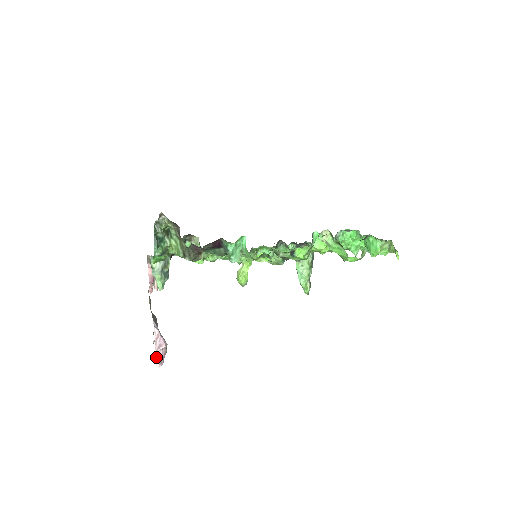
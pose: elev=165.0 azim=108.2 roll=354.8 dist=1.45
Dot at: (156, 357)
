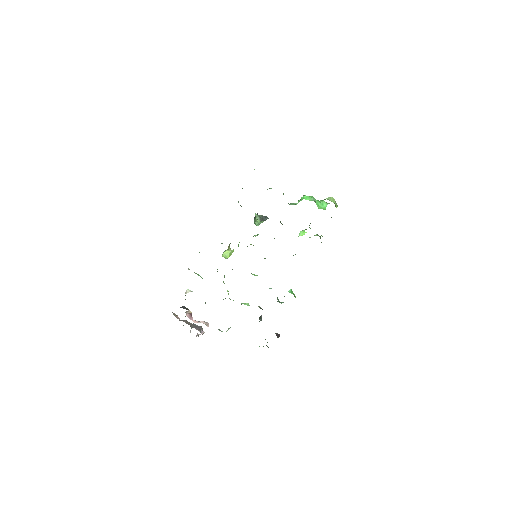
Dot at: occluded
